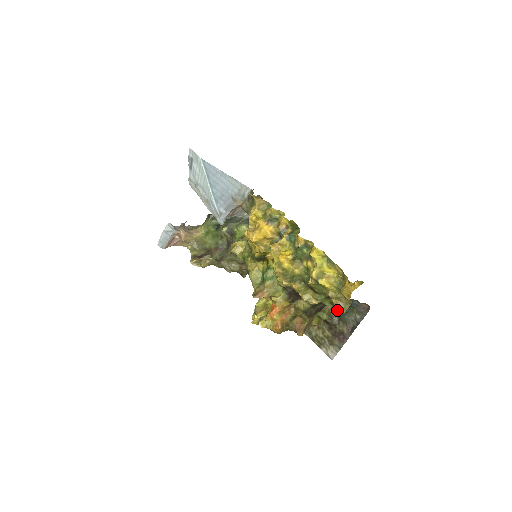
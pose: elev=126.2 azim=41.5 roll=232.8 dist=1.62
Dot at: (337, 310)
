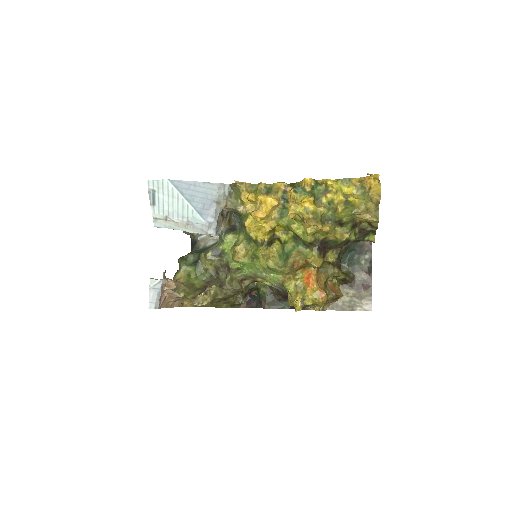
Dot at: (373, 220)
